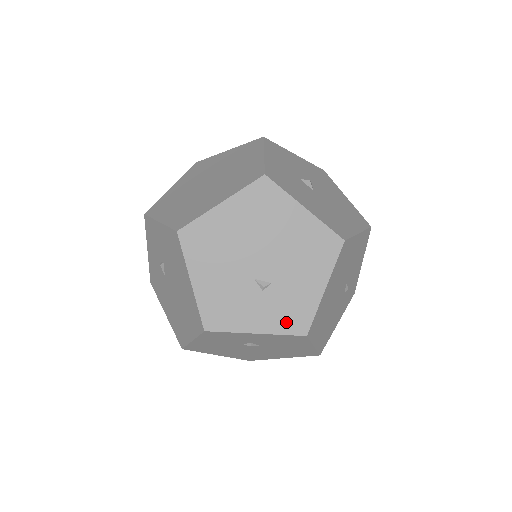
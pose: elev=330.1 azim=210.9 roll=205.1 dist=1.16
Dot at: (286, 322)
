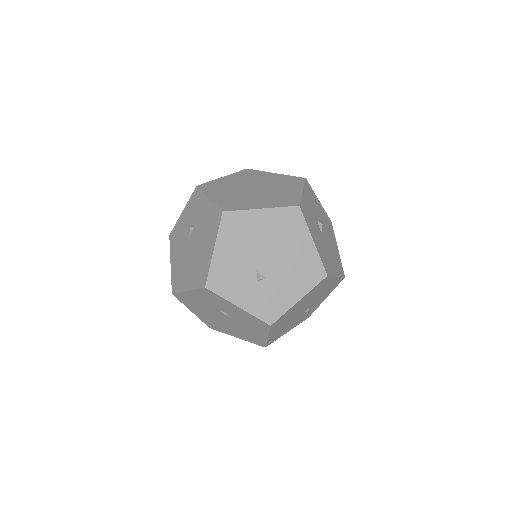
Dot at: (262, 309)
